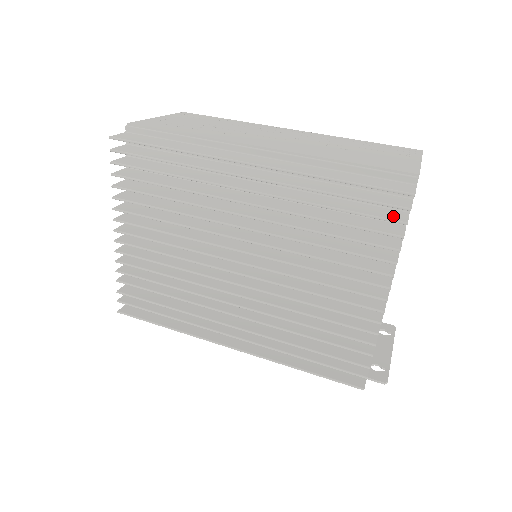
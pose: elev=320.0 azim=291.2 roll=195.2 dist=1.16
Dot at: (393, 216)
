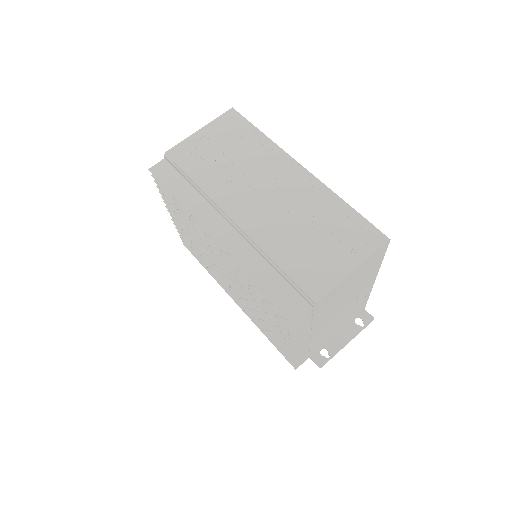
Dot at: occluded
